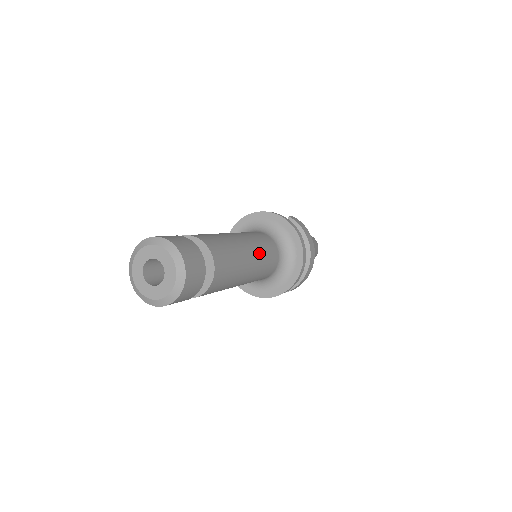
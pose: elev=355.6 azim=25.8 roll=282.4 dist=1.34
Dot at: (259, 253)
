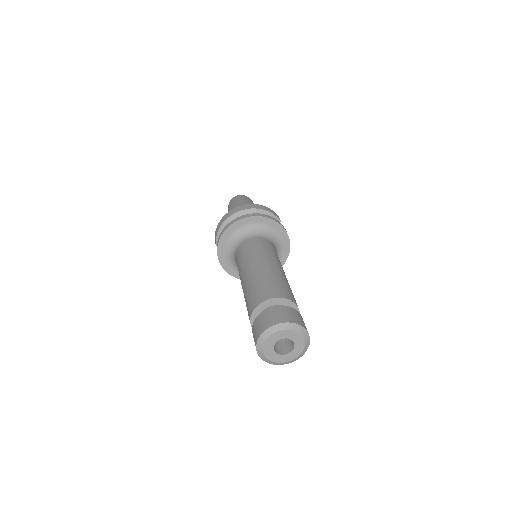
Dot at: occluded
